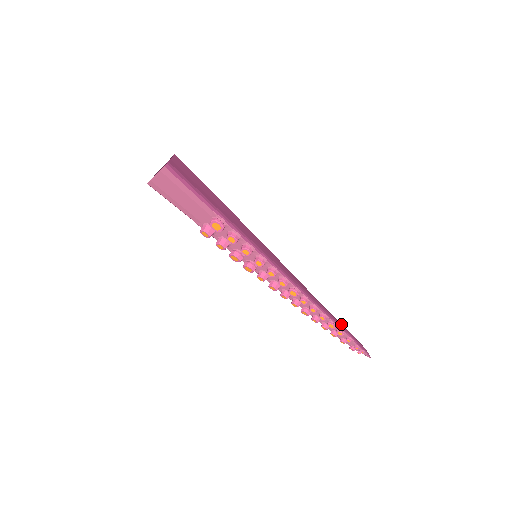
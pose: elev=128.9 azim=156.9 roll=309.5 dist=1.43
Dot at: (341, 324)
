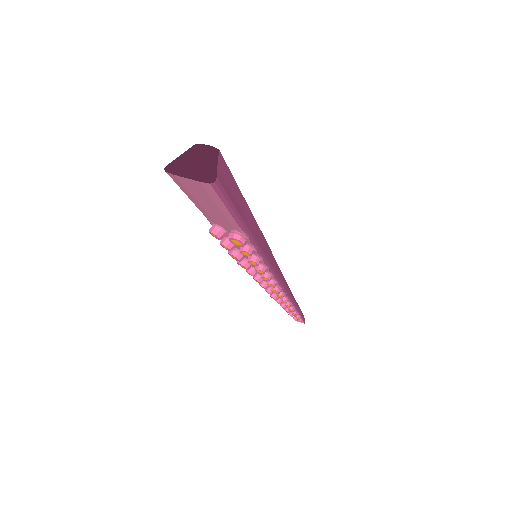
Dot at: (298, 306)
